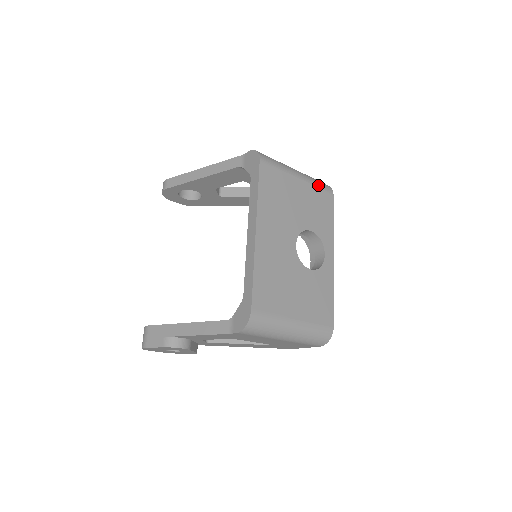
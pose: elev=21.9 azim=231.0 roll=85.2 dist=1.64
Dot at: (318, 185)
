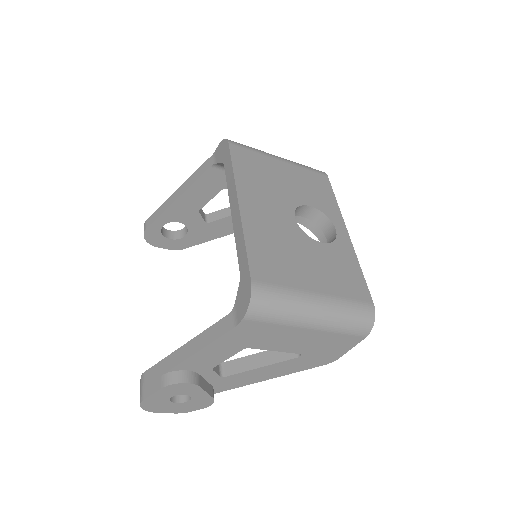
Dot at: (306, 167)
